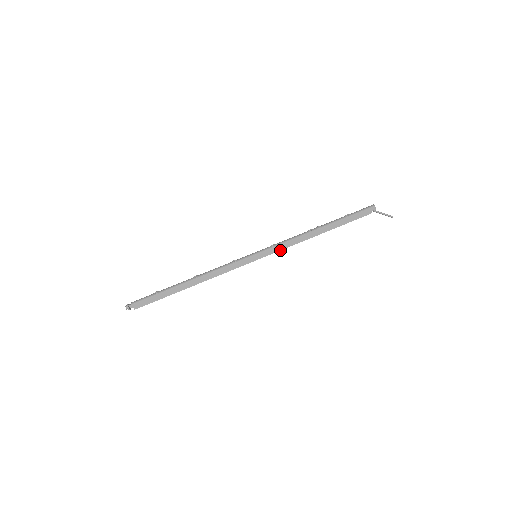
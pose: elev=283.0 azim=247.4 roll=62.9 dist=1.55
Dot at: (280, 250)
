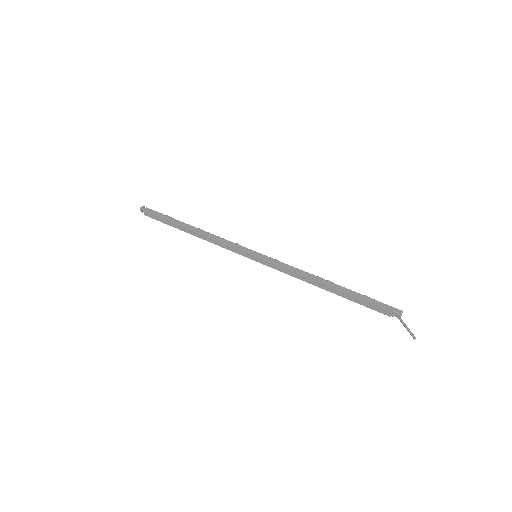
Dot at: (278, 266)
